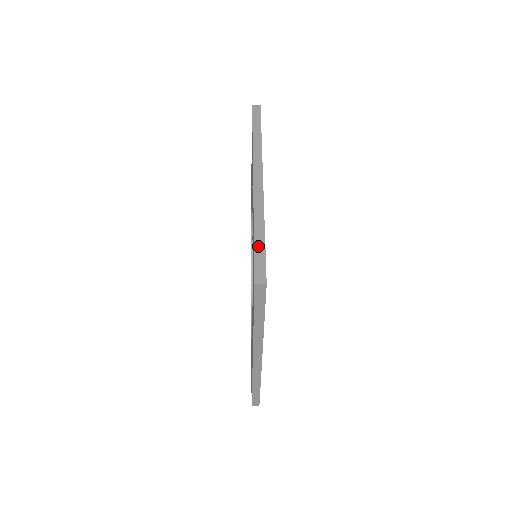
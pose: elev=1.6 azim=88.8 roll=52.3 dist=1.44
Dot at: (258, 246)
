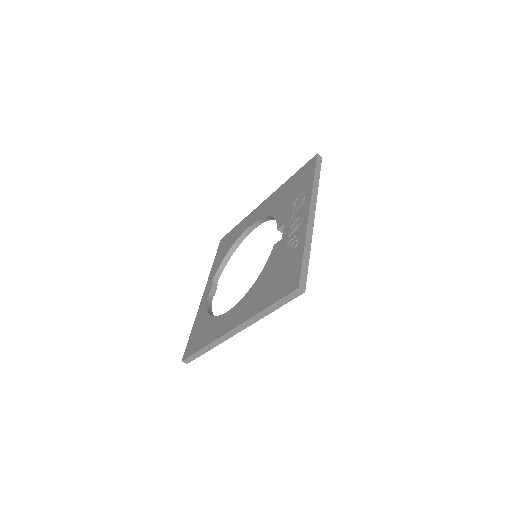
Dot at: (305, 262)
